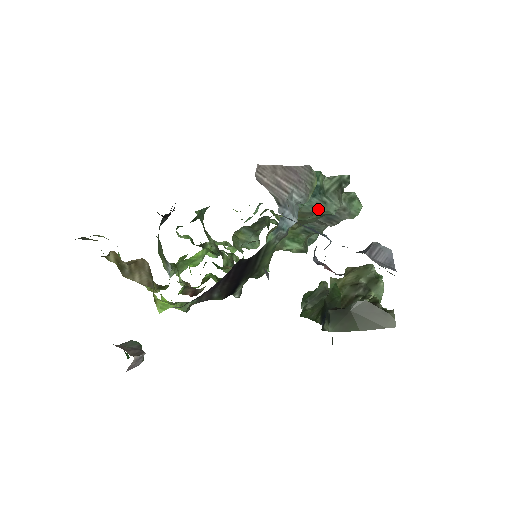
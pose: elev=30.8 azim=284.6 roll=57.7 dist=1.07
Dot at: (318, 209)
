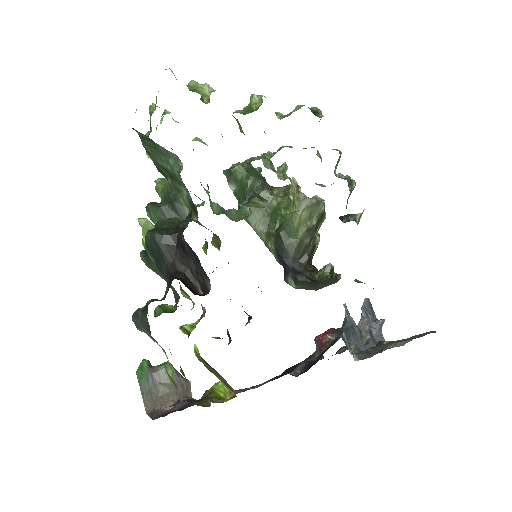
Dot at: occluded
